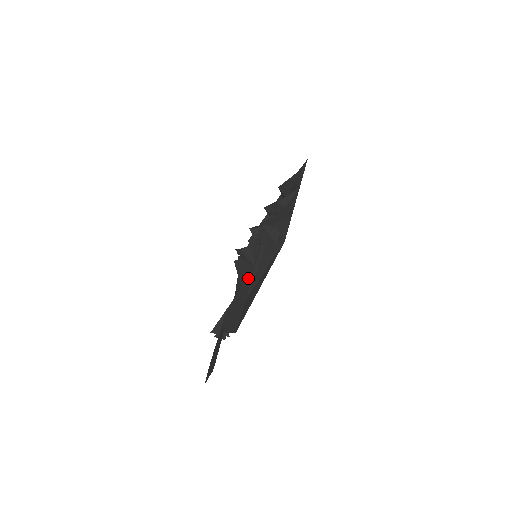
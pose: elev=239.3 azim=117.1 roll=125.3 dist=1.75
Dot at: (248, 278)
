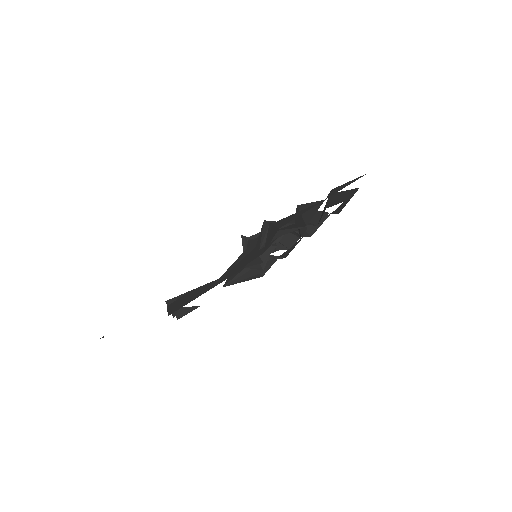
Dot at: occluded
